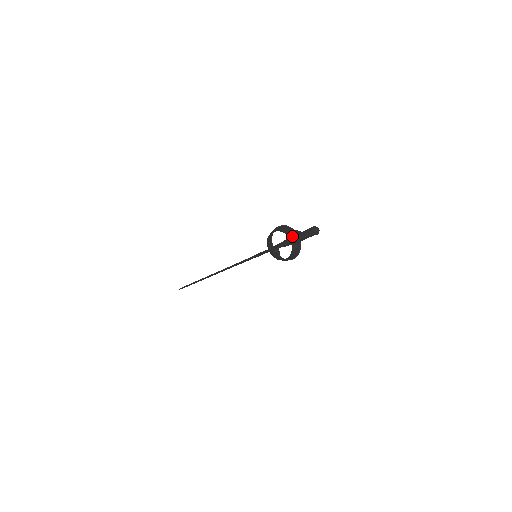
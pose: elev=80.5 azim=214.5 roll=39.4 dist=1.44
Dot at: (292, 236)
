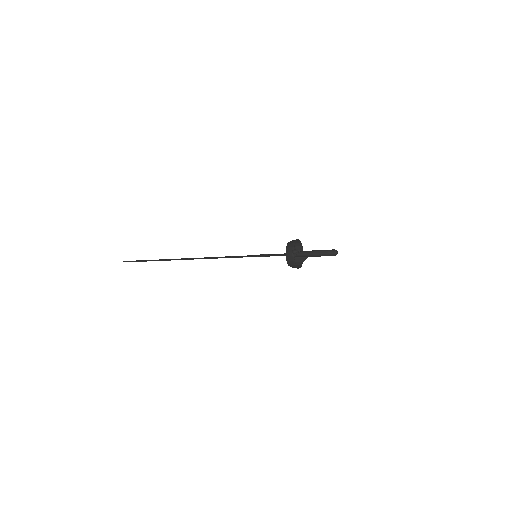
Dot at: occluded
